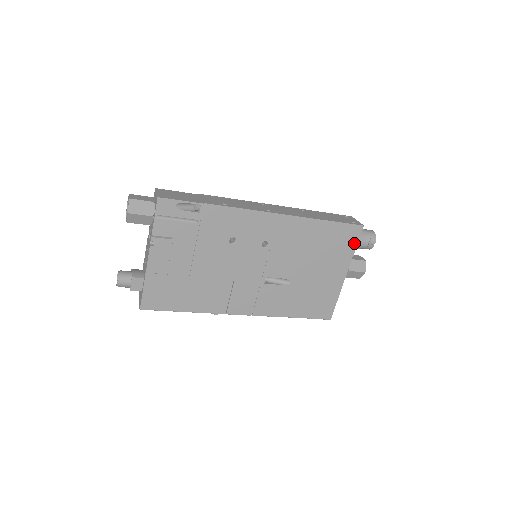
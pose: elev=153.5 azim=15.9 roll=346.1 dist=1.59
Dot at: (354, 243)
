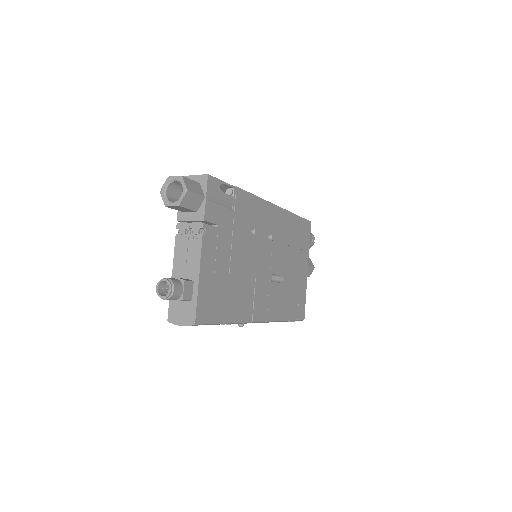
Dot at: (308, 238)
